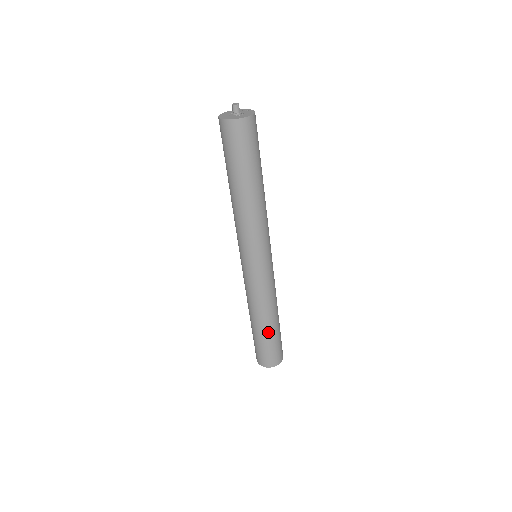
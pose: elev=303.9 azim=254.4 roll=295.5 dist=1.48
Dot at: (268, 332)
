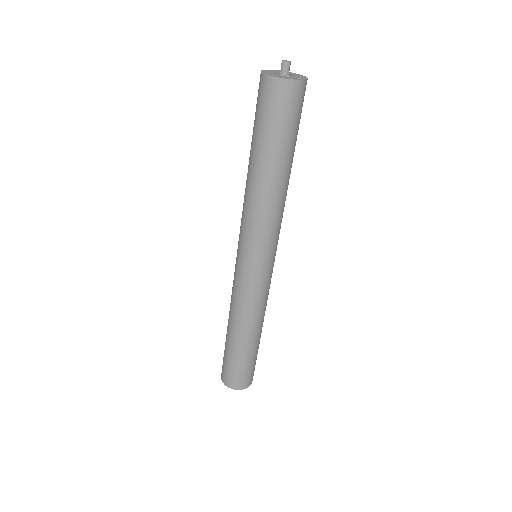
Dot at: (239, 348)
